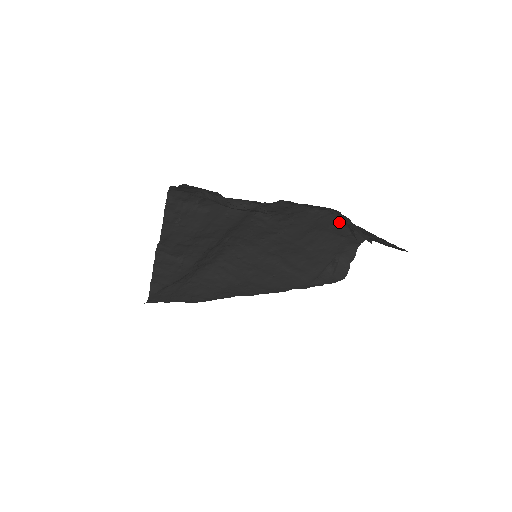
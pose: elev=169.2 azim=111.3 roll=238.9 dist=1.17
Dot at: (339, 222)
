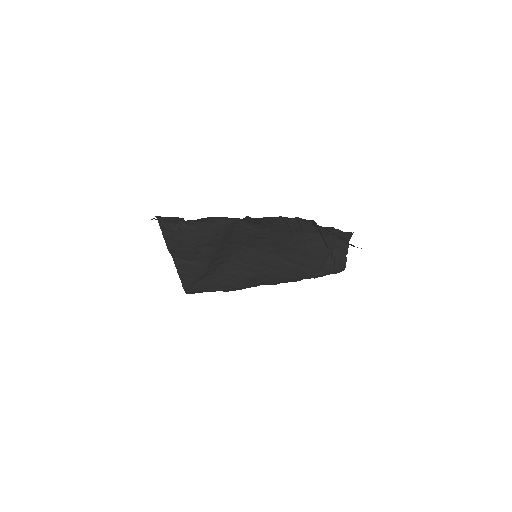
Dot at: occluded
